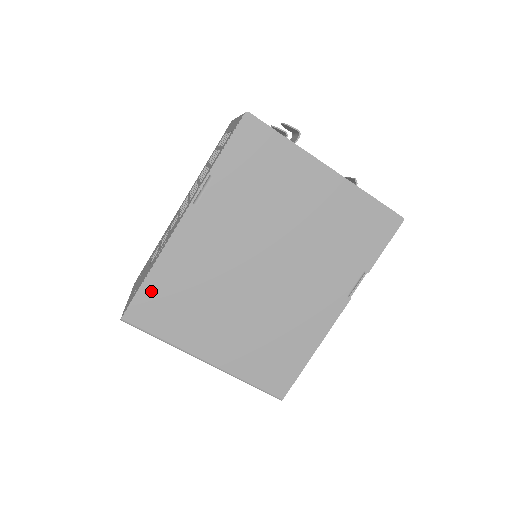
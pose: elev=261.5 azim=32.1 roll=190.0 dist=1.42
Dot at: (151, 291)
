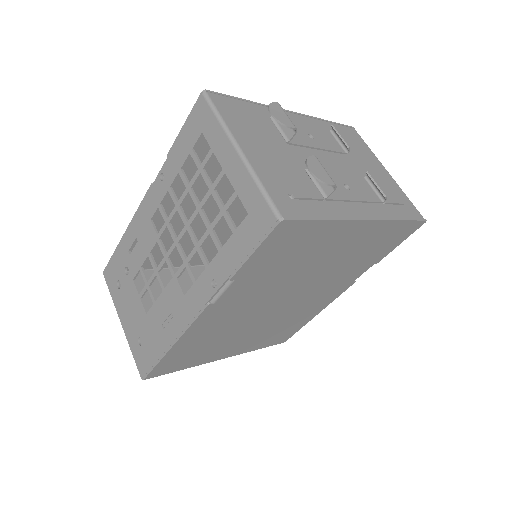
Dot at: (170, 359)
